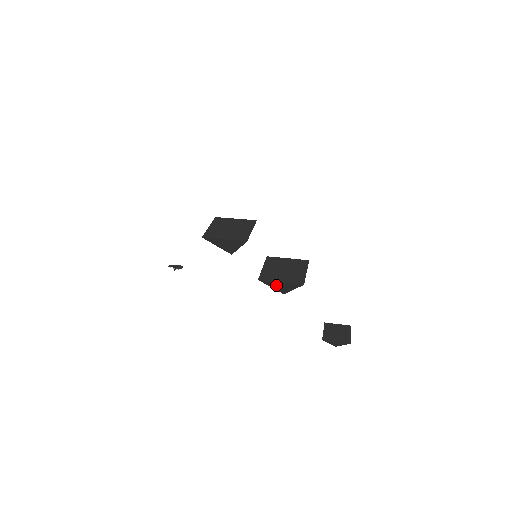
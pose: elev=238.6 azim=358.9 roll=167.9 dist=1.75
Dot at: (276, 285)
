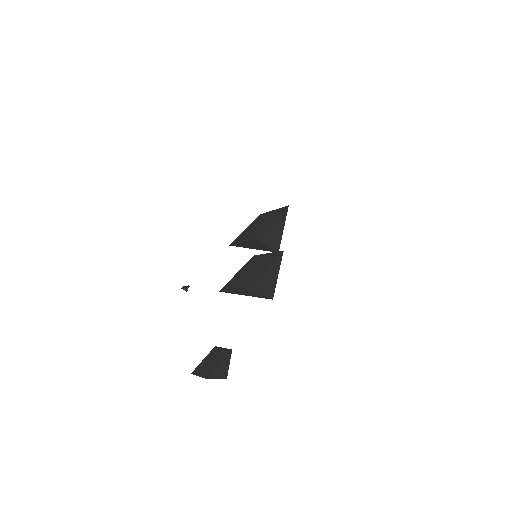
Dot at: (241, 293)
